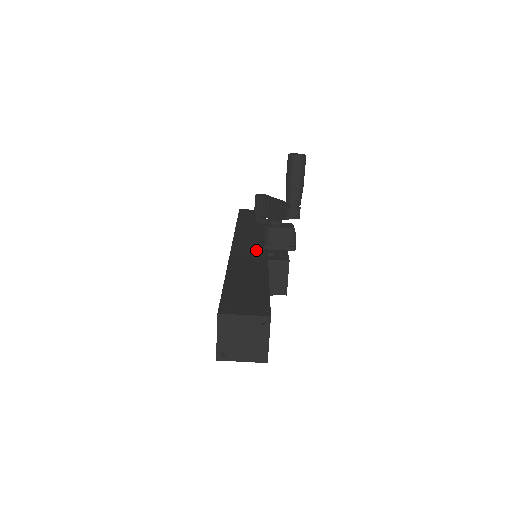
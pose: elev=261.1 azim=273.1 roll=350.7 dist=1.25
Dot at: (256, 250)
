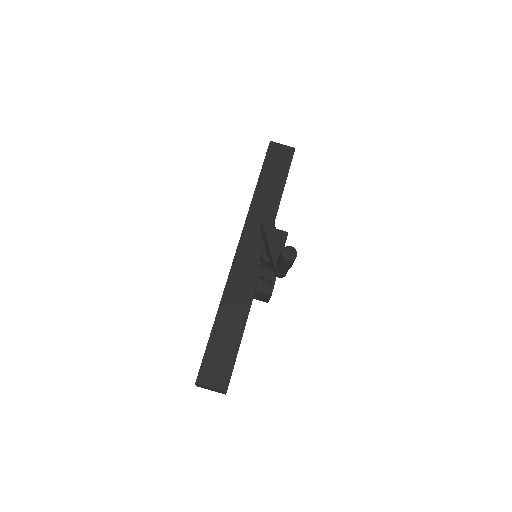
Dot at: (252, 269)
